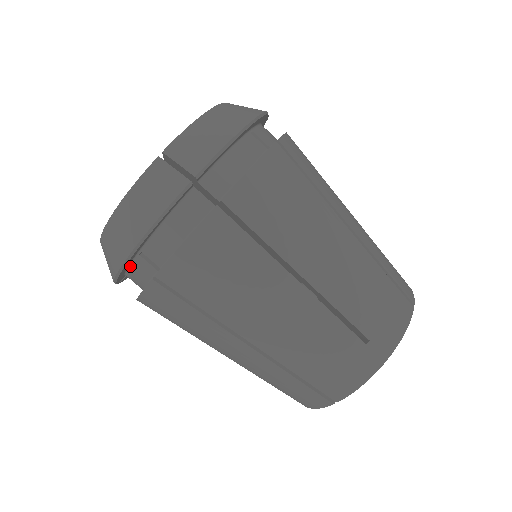
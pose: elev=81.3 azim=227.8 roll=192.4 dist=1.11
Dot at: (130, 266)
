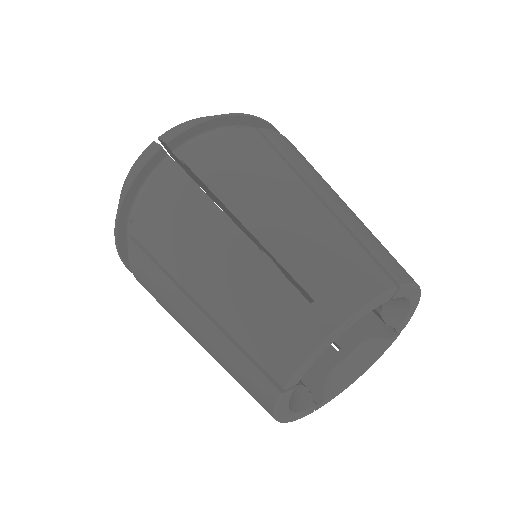
Dot at: (218, 129)
